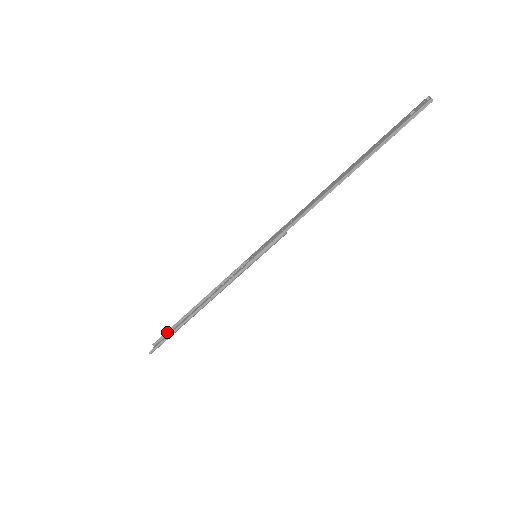
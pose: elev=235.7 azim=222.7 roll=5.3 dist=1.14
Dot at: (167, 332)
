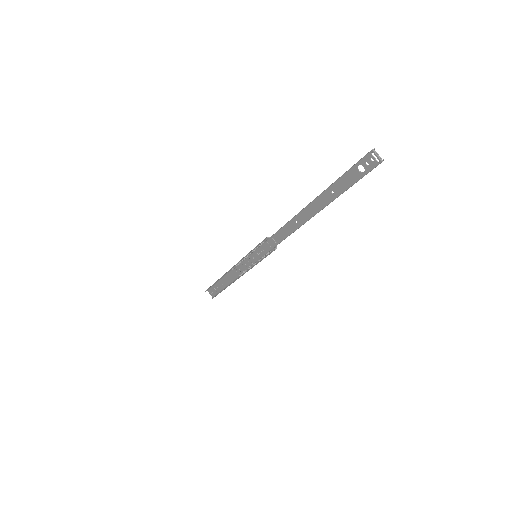
Dot at: (211, 286)
